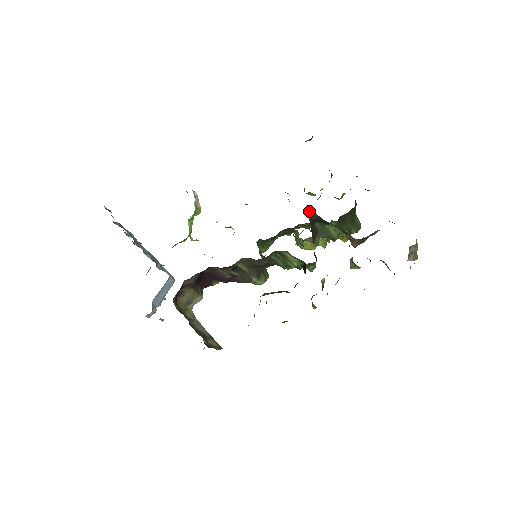
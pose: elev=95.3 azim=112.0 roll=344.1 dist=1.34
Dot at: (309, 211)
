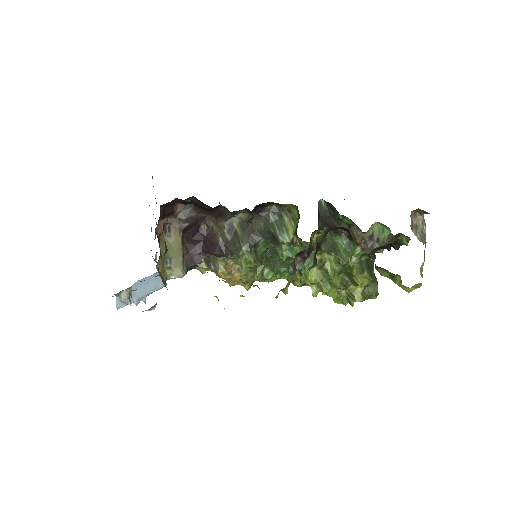
Dot at: (320, 200)
